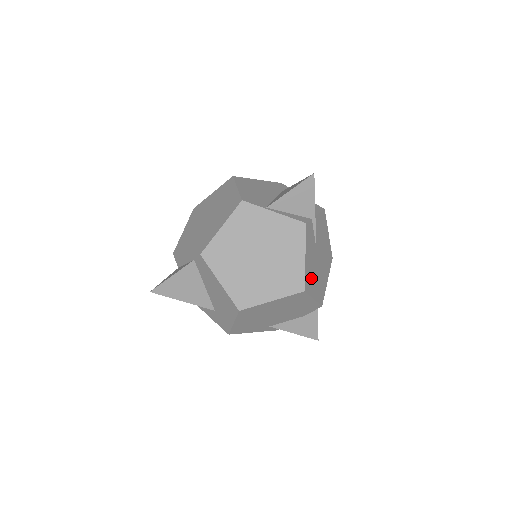
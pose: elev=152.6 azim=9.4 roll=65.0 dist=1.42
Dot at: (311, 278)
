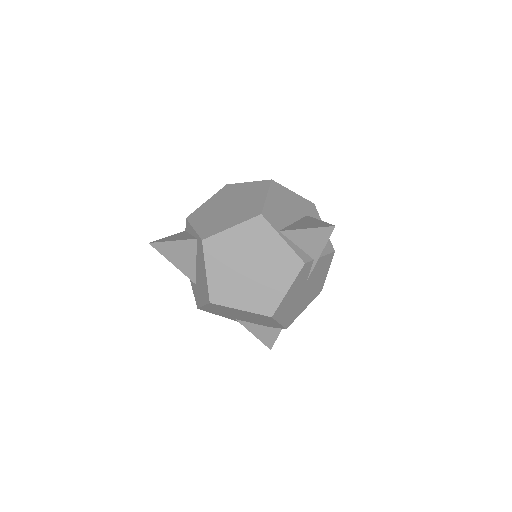
Dot at: (286, 307)
